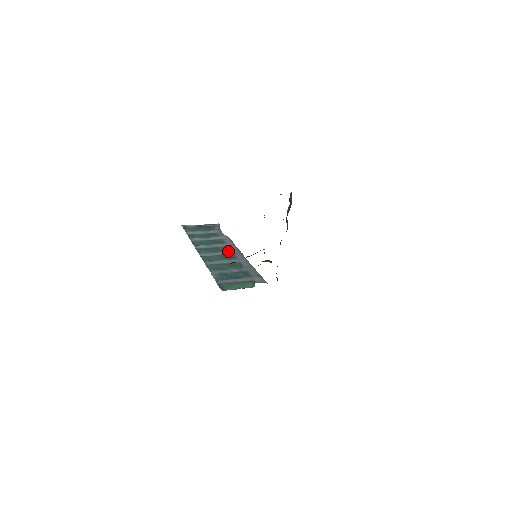
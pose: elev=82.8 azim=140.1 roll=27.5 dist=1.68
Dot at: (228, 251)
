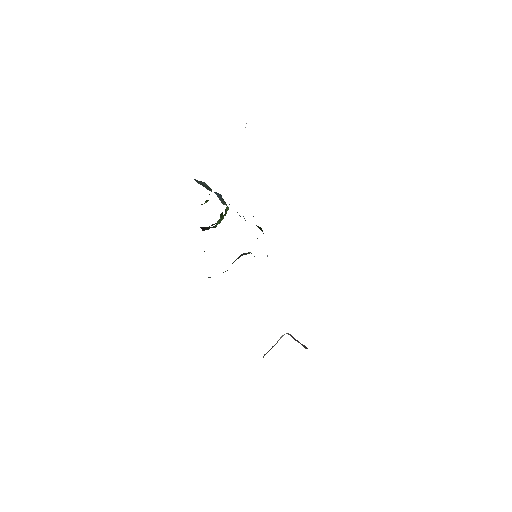
Dot at: occluded
